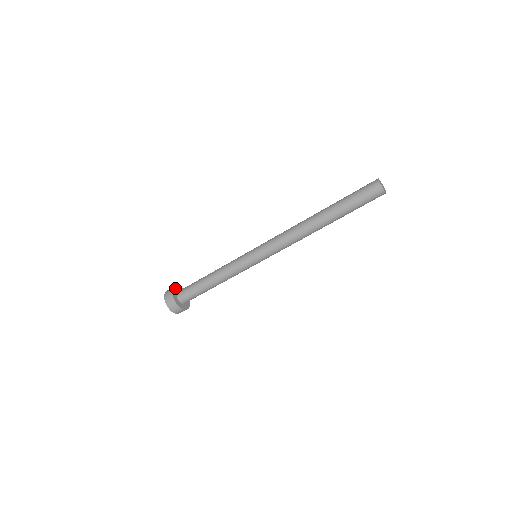
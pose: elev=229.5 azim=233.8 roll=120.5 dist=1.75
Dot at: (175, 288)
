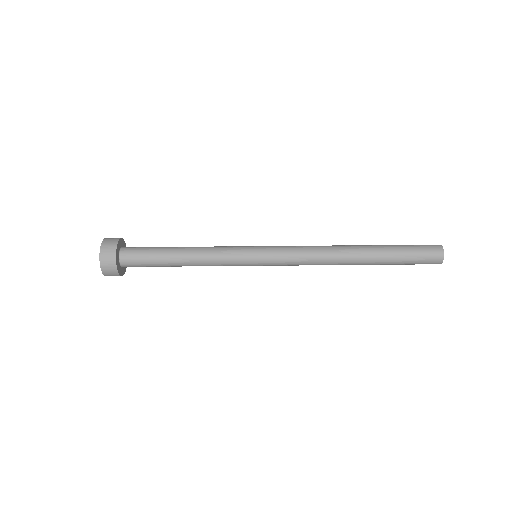
Dot at: (123, 241)
